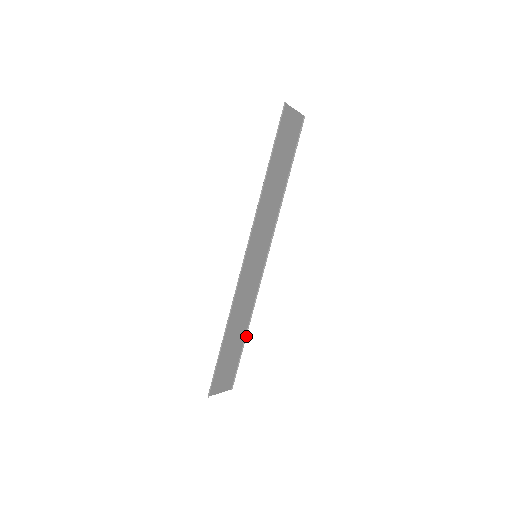
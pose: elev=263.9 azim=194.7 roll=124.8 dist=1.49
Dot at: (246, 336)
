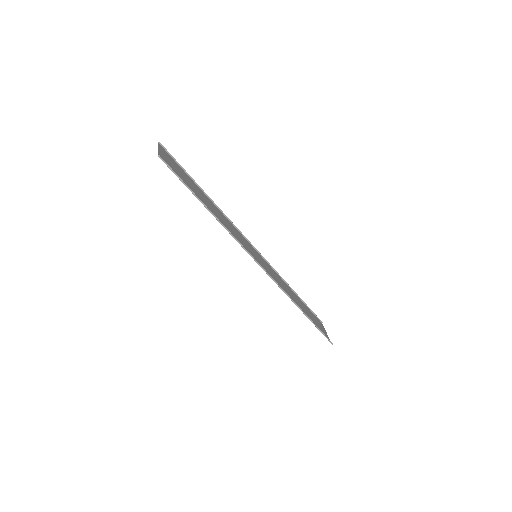
Dot at: (296, 294)
